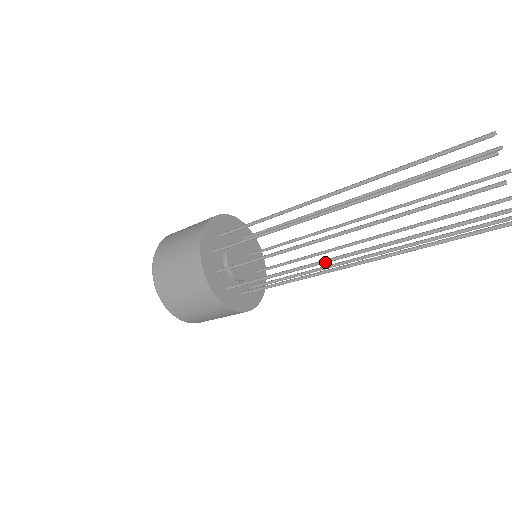
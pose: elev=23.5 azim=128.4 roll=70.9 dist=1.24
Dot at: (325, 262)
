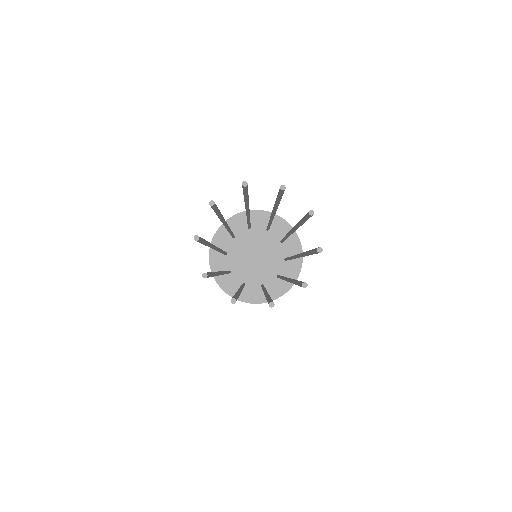
Dot at: occluded
